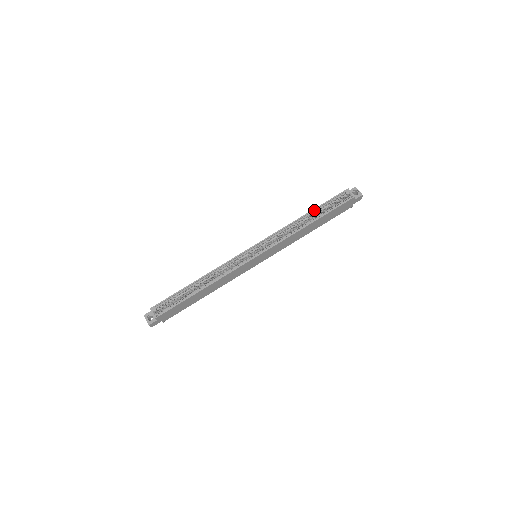
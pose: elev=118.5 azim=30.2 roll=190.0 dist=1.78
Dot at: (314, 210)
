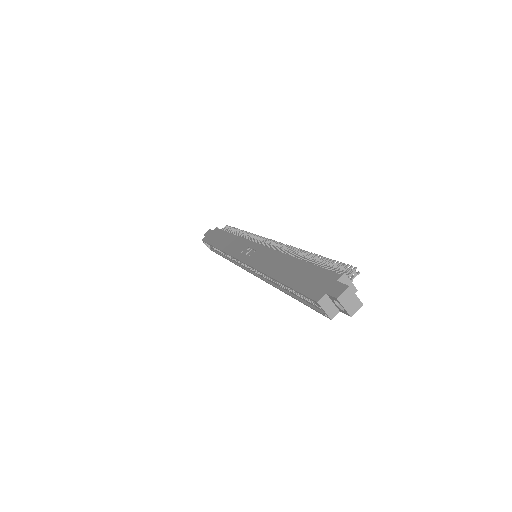
Dot at: (283, 283)
